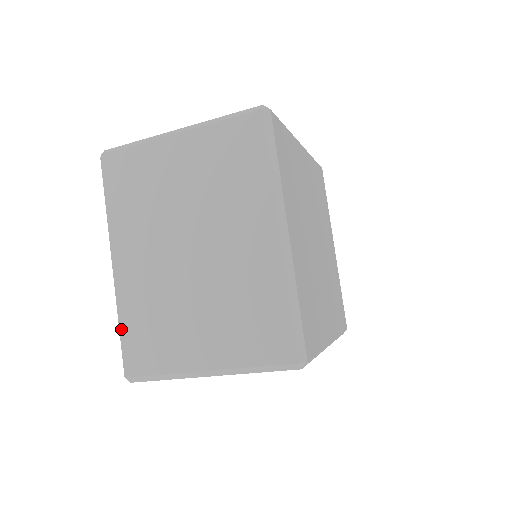
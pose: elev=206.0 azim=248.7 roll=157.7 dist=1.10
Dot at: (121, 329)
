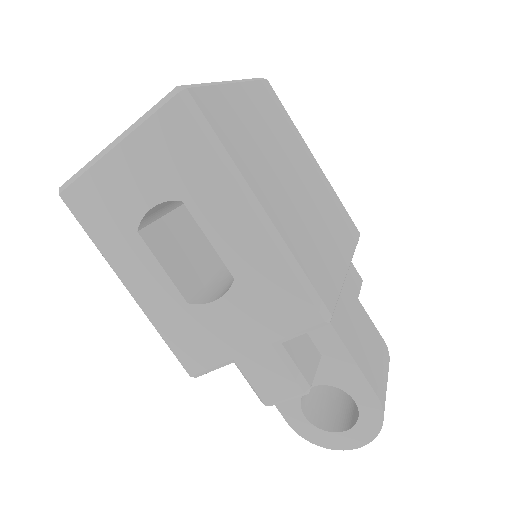
Dot at: occluded
